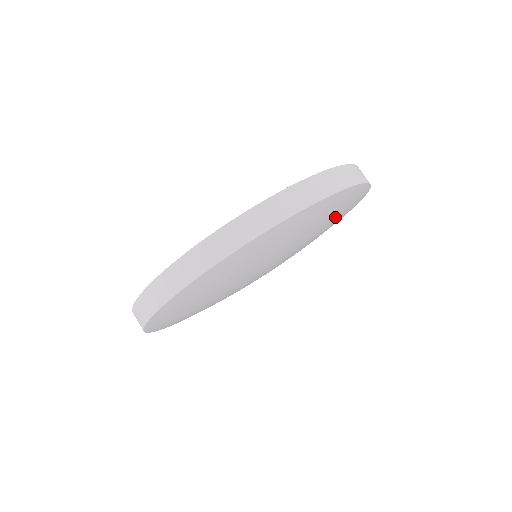
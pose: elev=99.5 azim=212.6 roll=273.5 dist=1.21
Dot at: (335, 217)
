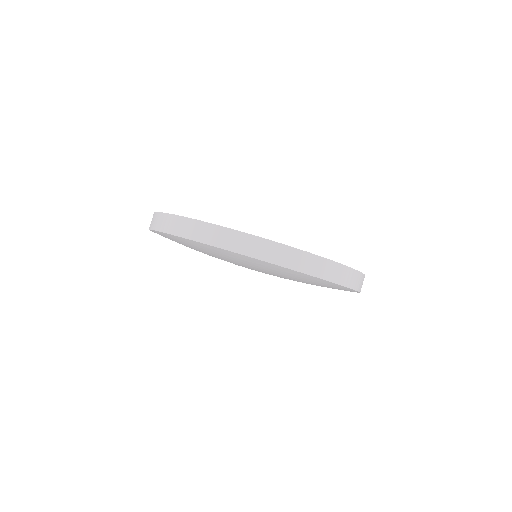
Dot at: occluded
